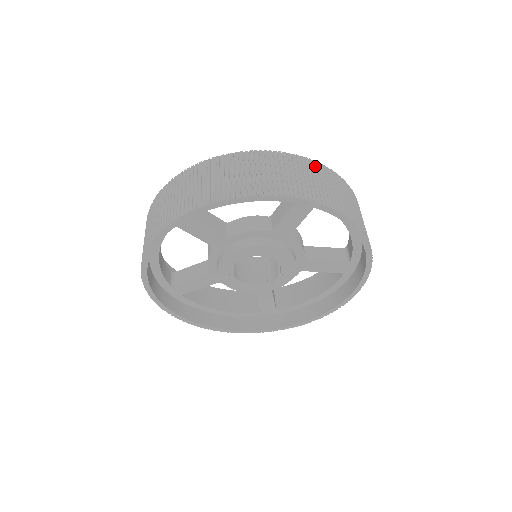
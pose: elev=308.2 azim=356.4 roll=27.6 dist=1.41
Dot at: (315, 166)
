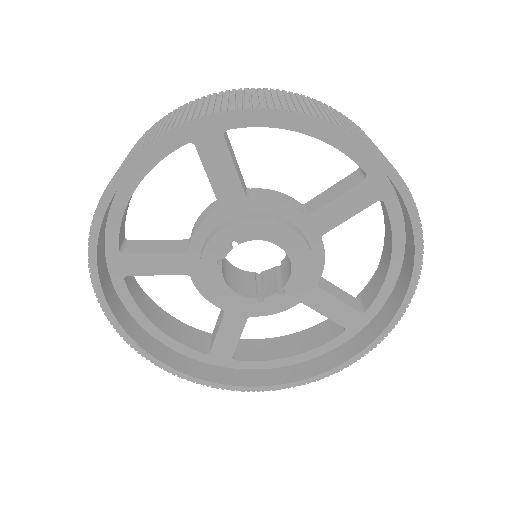
Dot at: occluded
